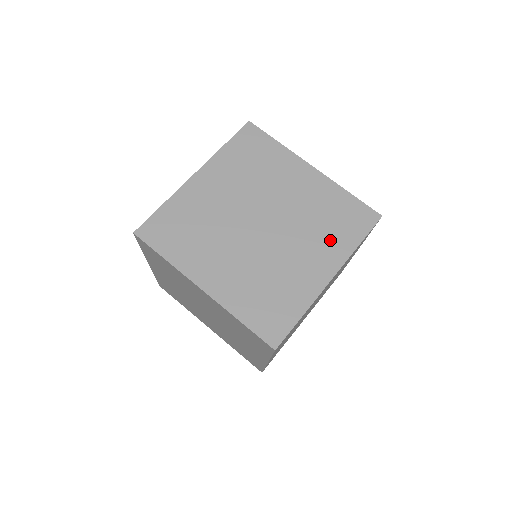
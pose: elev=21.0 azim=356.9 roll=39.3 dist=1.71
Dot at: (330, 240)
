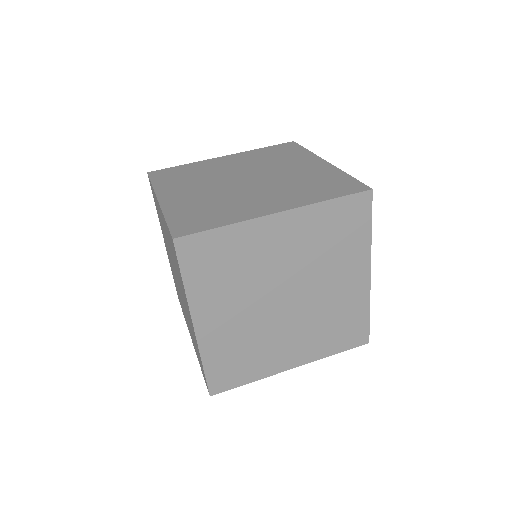
Dot at: (320, 341)
